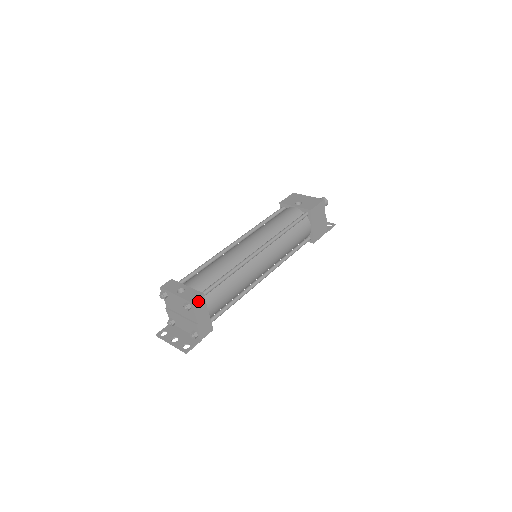
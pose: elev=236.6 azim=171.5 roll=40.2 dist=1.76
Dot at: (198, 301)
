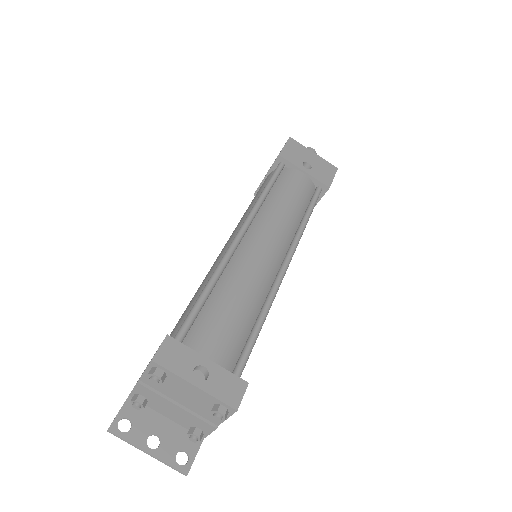
Dot at: (239, 399)
